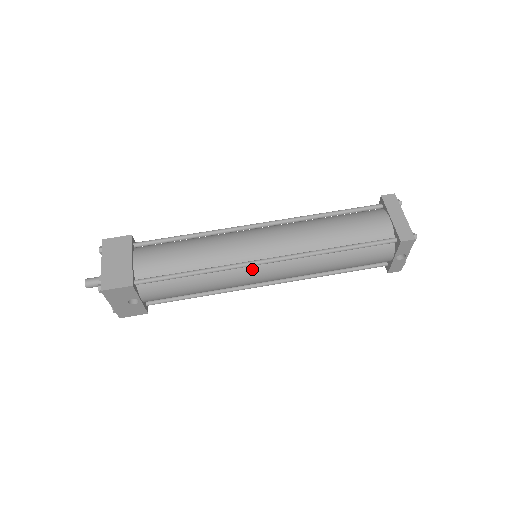
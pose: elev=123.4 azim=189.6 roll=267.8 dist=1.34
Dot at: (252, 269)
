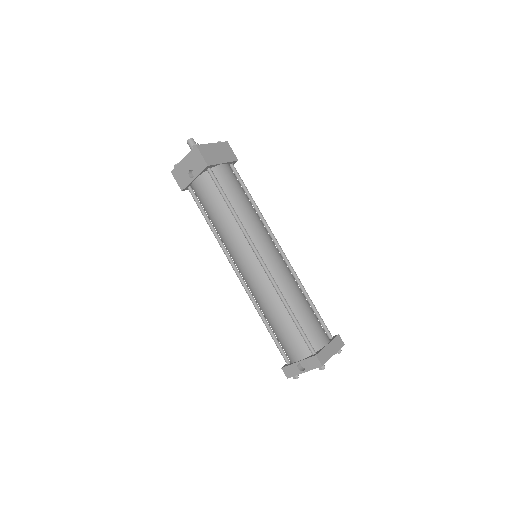
Dot at: (249, 251)
